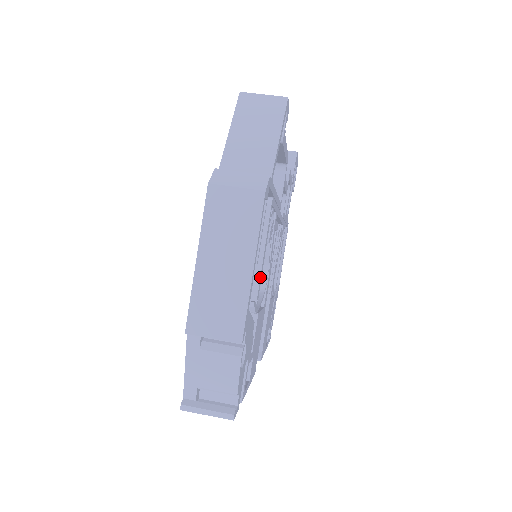
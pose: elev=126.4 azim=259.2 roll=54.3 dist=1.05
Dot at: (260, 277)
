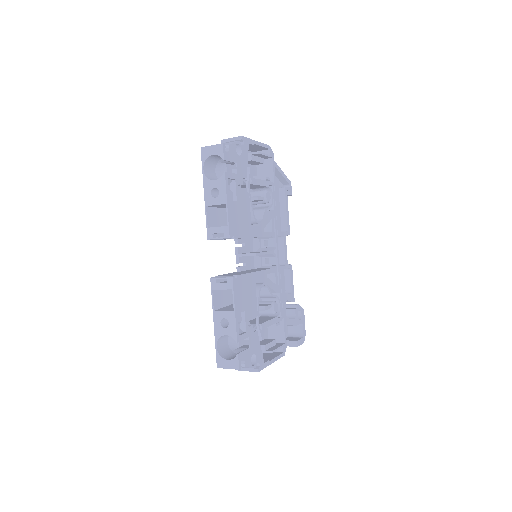
Dot at: (257, 179)
